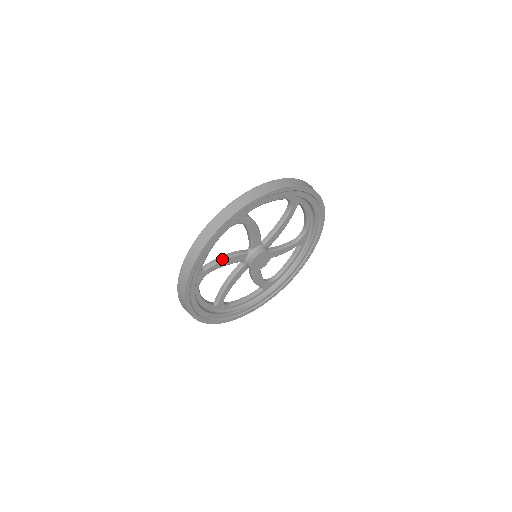
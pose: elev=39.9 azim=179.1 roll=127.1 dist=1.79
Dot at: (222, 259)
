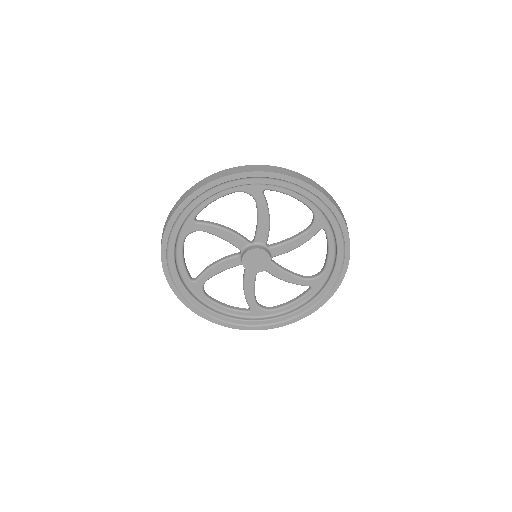
Dot at: (209, 267)
